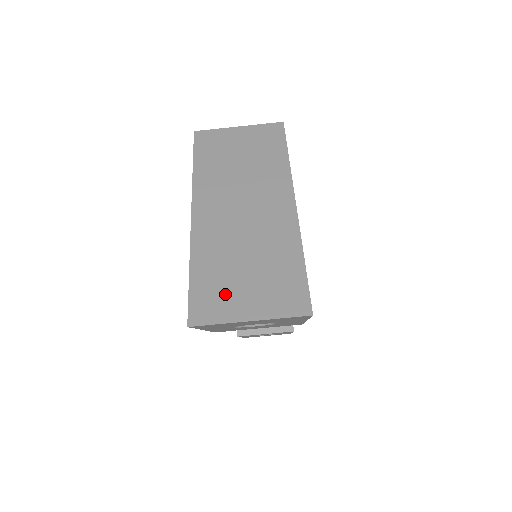
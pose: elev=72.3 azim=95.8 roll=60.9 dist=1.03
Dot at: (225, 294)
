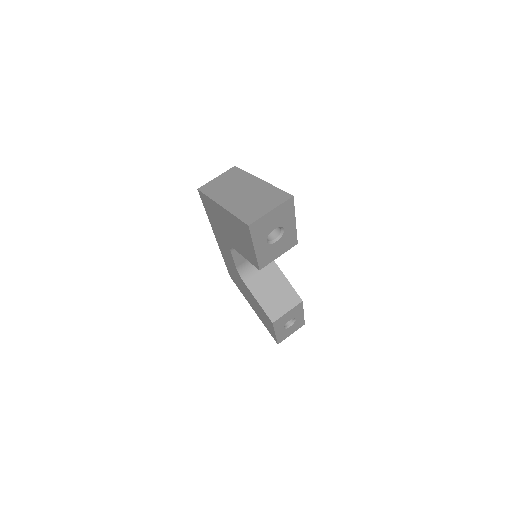
Dot at: (255, 212)
